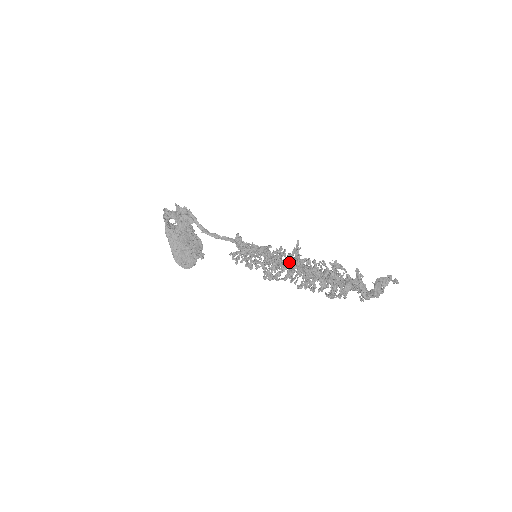
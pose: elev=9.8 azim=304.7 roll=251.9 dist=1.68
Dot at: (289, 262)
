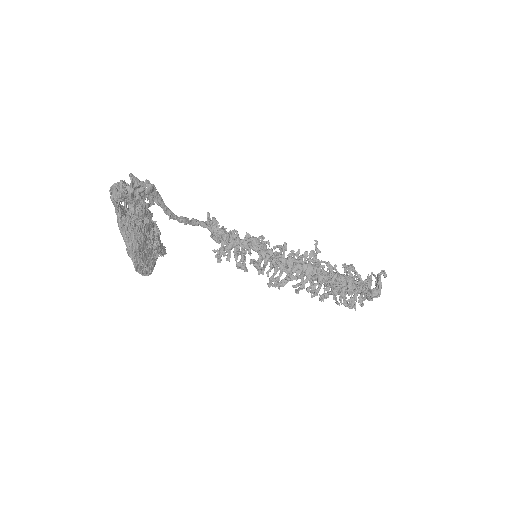
Dot at: (305, 267)
